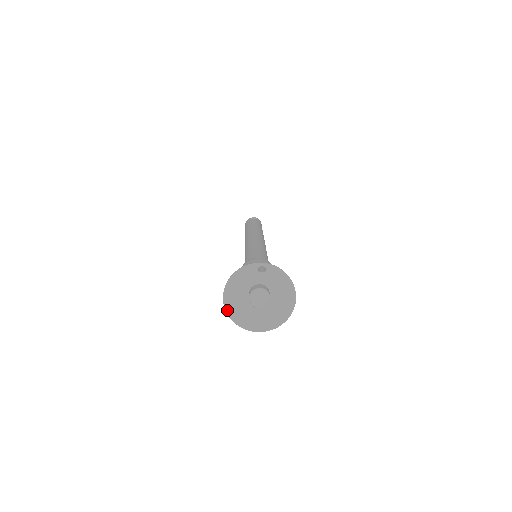
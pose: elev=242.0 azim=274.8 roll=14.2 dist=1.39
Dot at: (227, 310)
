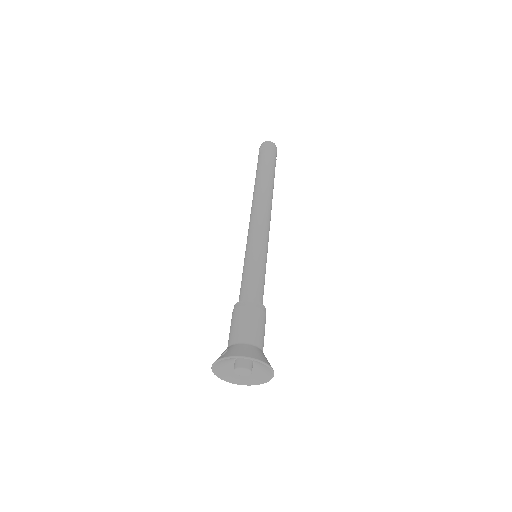
Dot at: occluded
